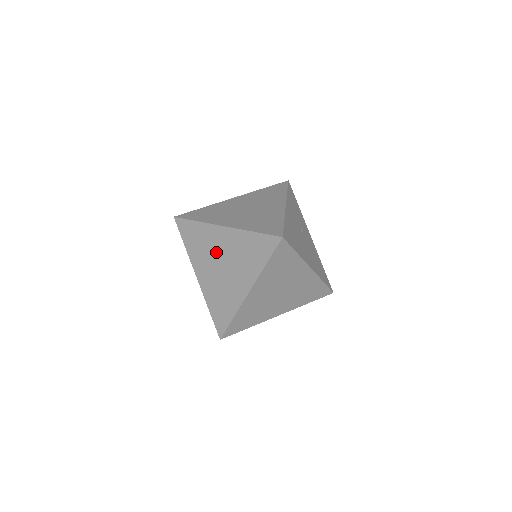
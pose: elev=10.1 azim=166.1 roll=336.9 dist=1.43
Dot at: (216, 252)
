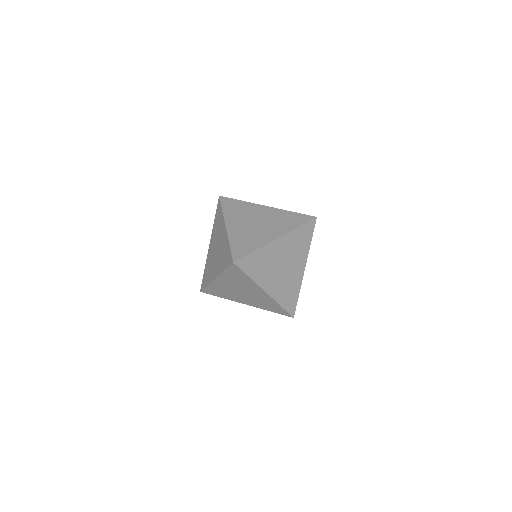
Dot at: (218, 238)
